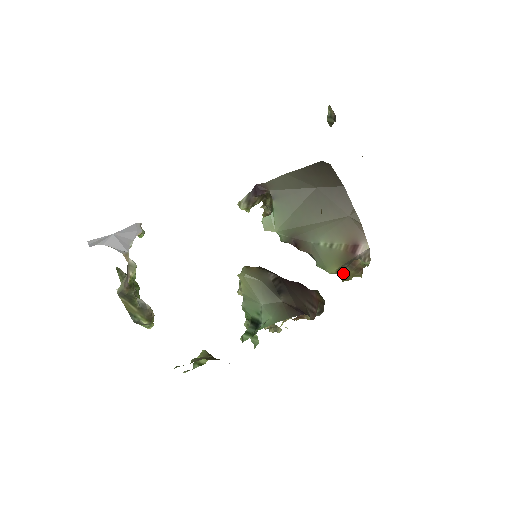
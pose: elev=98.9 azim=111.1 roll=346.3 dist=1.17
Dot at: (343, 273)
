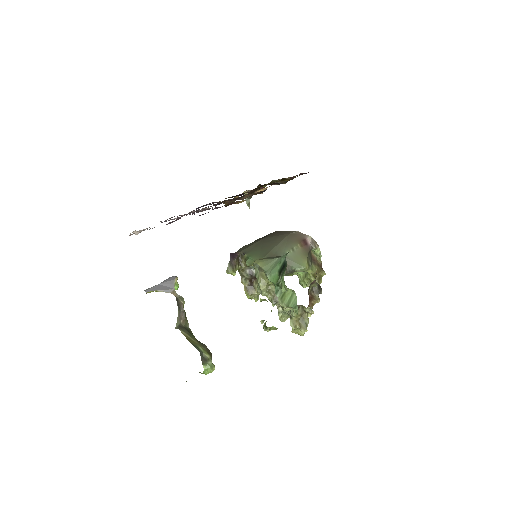
Dot at: (313, 270)
